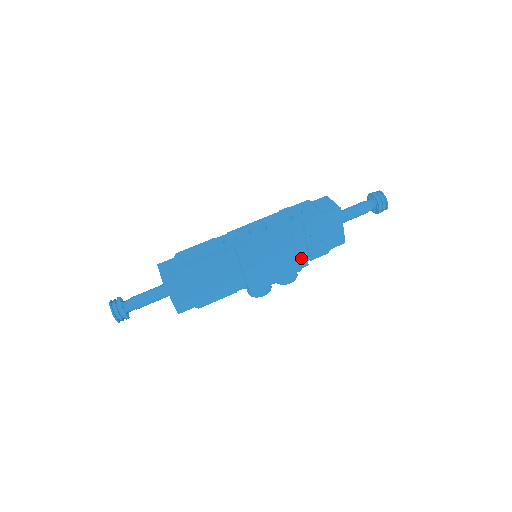
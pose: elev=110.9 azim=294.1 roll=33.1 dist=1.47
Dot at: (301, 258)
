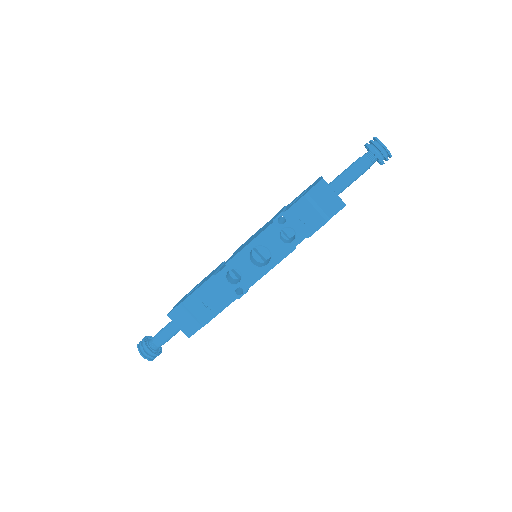
Dot at: occluded
